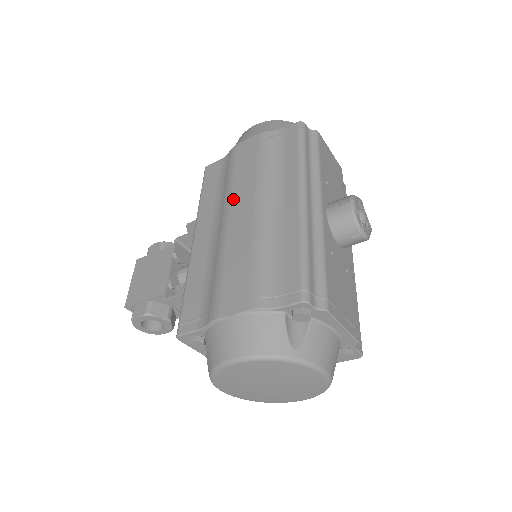
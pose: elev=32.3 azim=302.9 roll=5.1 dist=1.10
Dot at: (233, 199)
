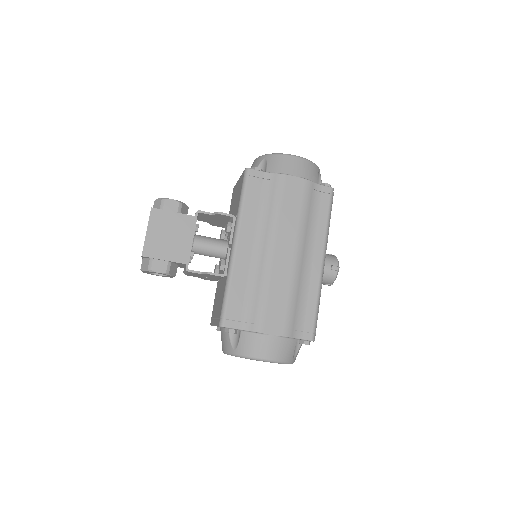
Dot at: (279, 235)
